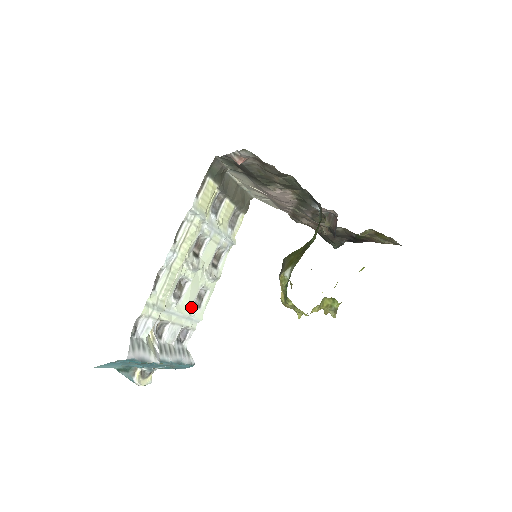
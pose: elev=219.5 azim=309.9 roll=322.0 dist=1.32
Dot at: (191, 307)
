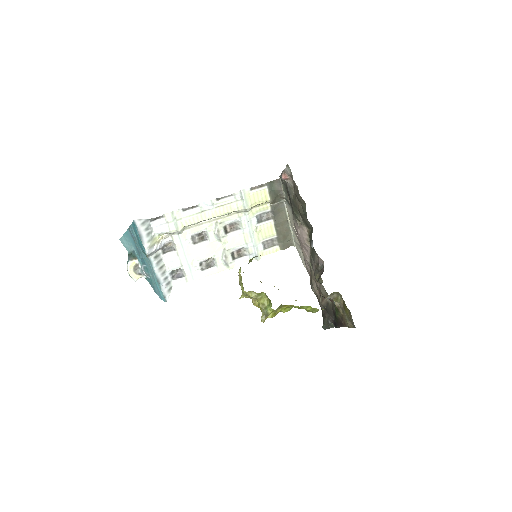
Dot at: (197, 261)
